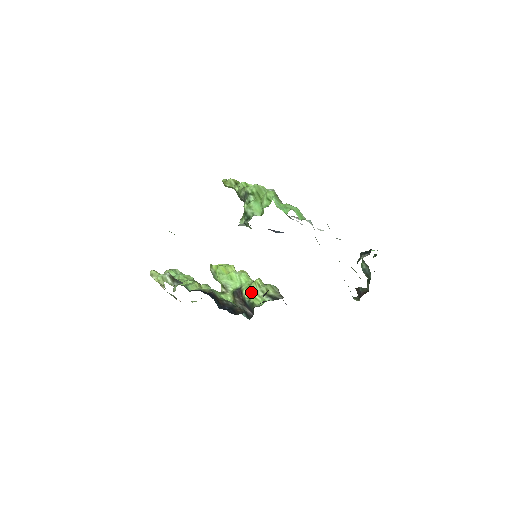
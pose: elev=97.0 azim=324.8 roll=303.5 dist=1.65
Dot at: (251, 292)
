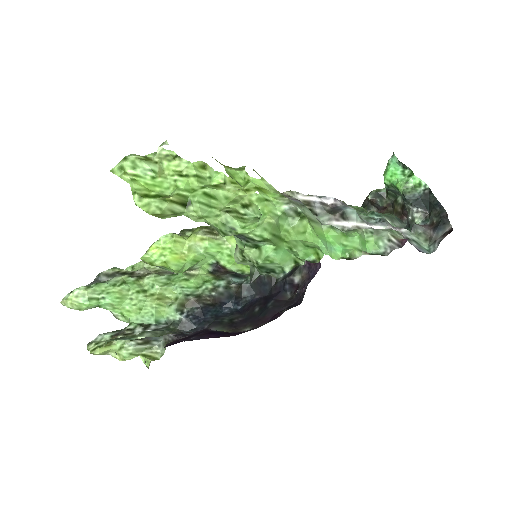
Dot at: (241, 265)
